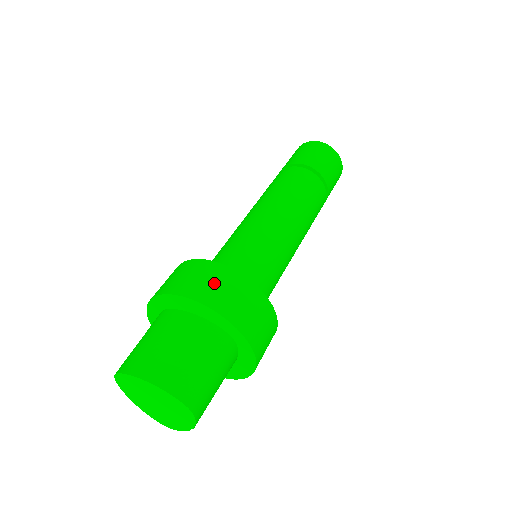
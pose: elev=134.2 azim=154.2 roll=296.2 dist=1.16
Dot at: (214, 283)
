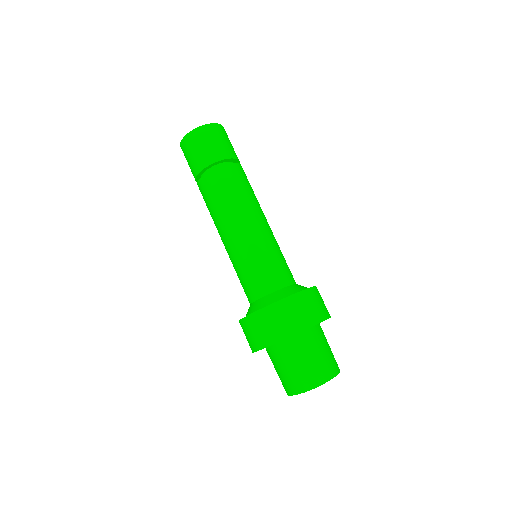
Dot at: (321, 302)
